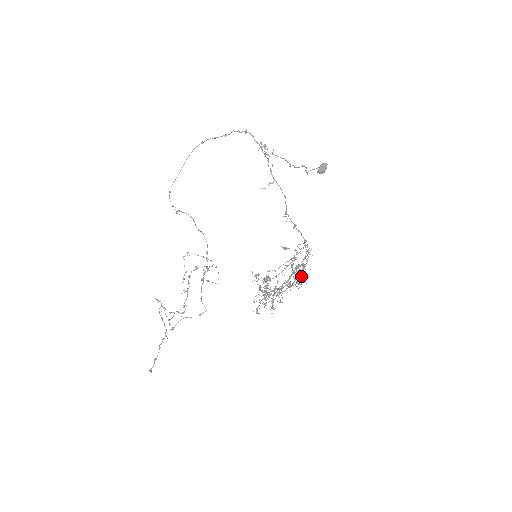
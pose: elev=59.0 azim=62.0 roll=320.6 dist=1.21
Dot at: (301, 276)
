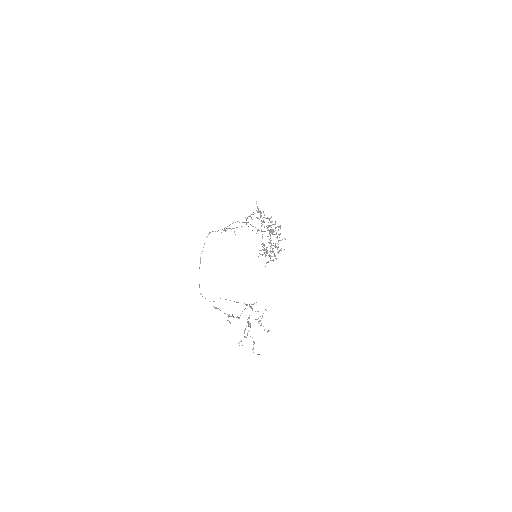
Dot at: (271, 222)
